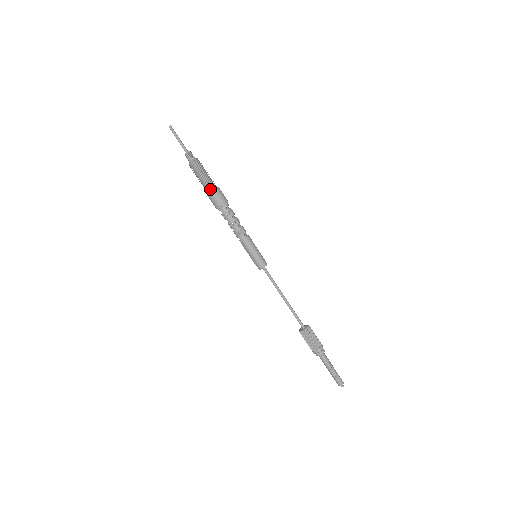
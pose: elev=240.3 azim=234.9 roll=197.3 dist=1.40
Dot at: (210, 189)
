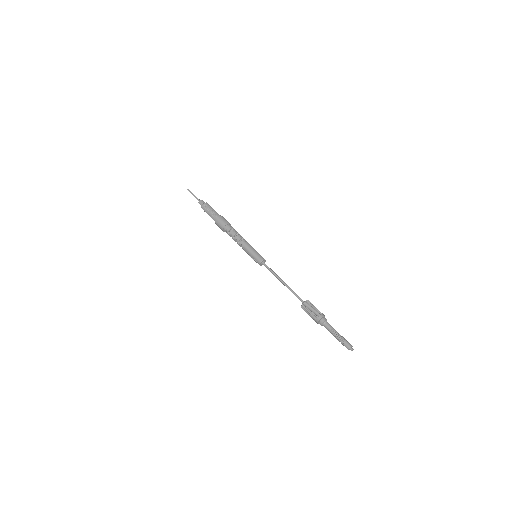
Dot at: (217, 217)
